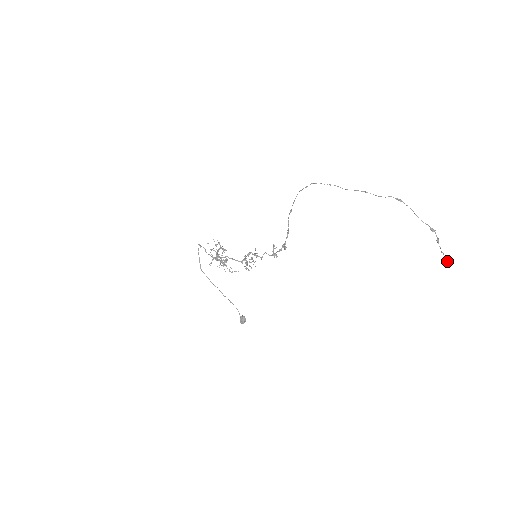
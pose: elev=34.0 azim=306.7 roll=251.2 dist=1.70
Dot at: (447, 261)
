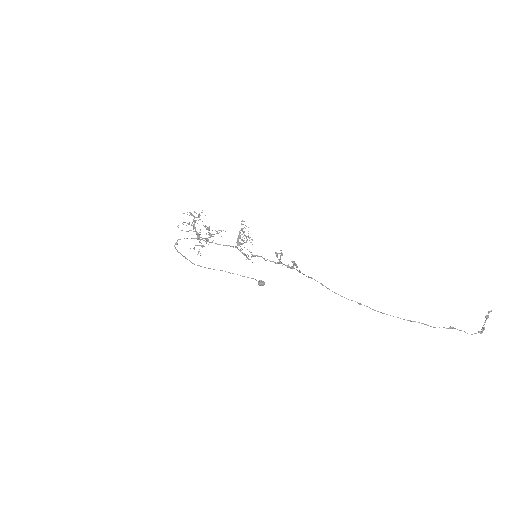
Dot at: occluded
